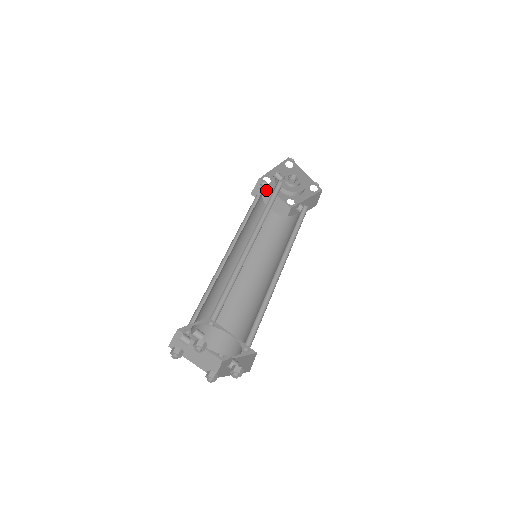
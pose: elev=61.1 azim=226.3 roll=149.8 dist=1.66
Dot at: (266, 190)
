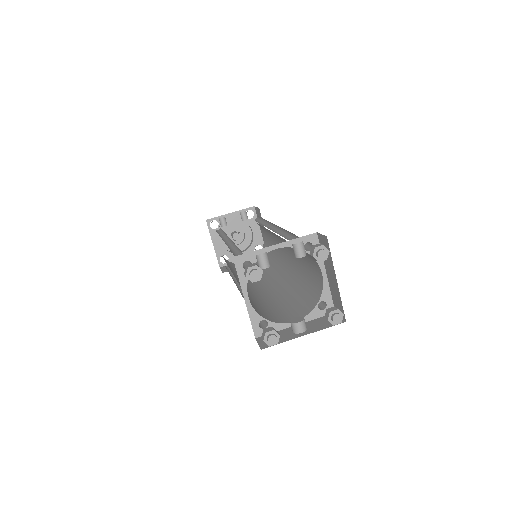
Dot at: occluded
